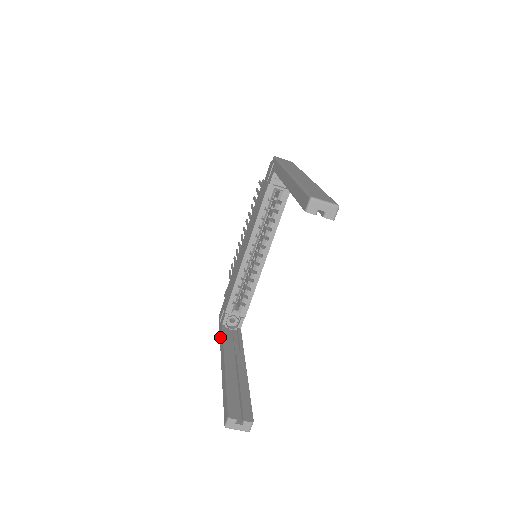
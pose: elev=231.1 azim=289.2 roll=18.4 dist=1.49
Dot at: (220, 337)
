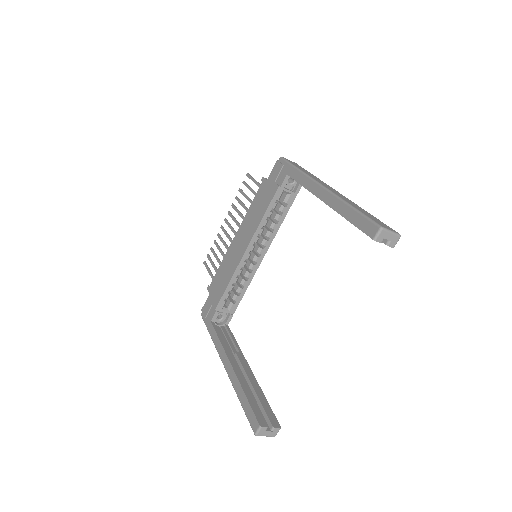
Dot at: (212, 335)
